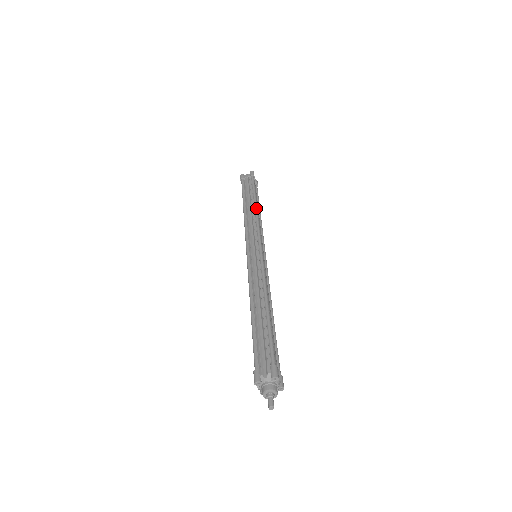
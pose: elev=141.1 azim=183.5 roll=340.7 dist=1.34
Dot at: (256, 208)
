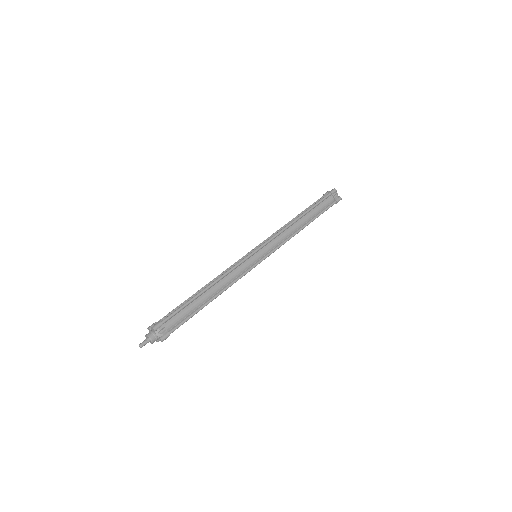
Dot at: (295, 219)
